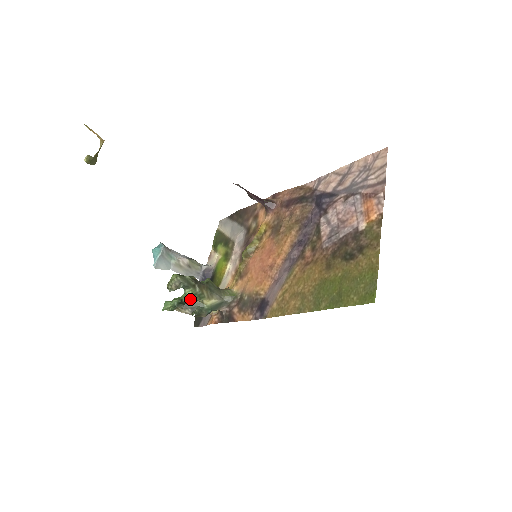
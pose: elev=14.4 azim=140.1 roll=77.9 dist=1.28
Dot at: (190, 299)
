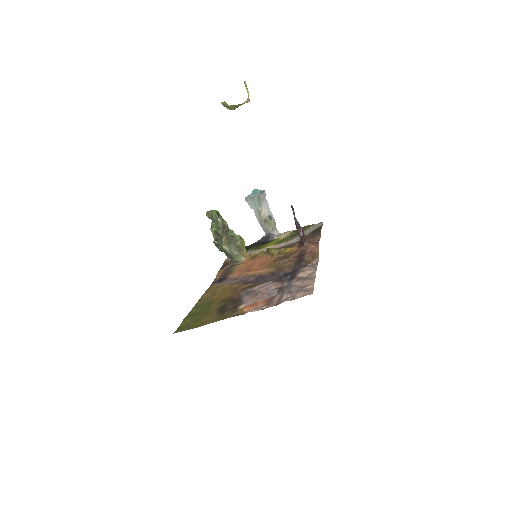
Dot at: occluded
